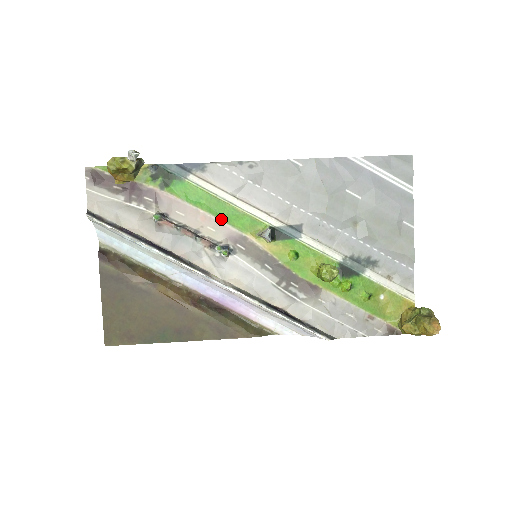
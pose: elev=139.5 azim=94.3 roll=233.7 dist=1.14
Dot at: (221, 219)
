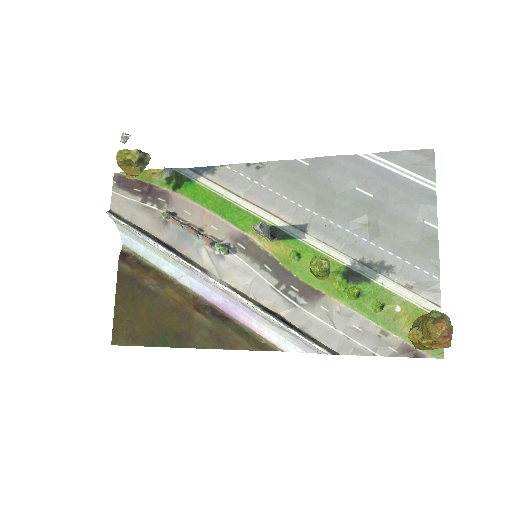
Dot at: (225, 218)
